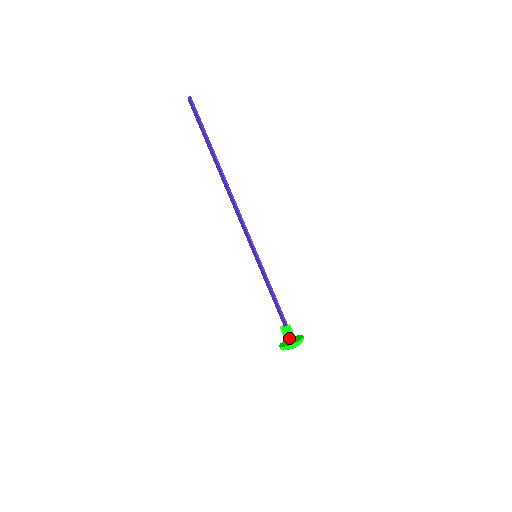
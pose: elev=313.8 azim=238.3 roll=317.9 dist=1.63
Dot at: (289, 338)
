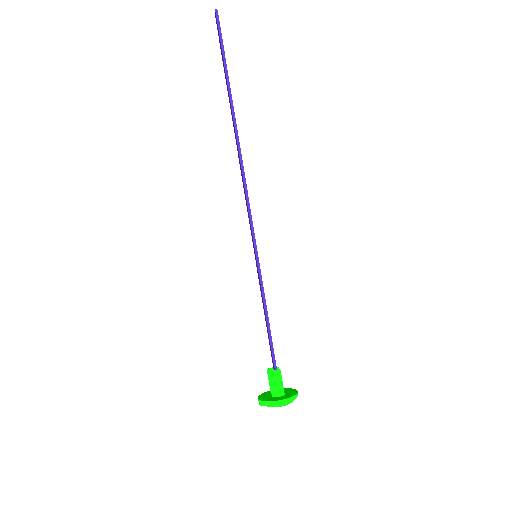
Dot at: (273, 390)
